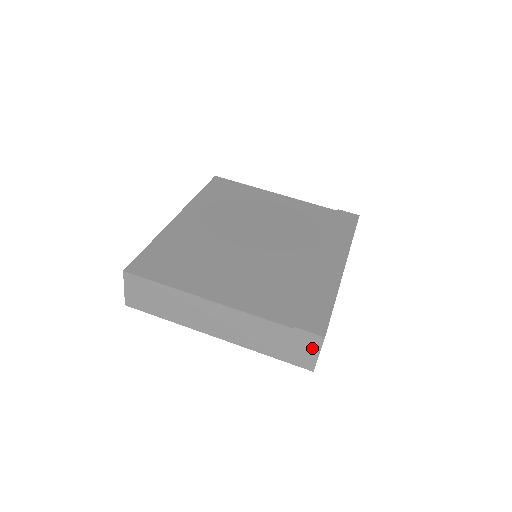
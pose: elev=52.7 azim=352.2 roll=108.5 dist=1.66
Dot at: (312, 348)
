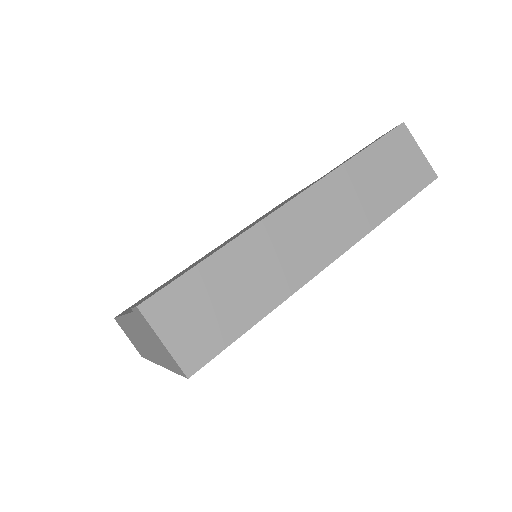
Dot at: (154, 334)
